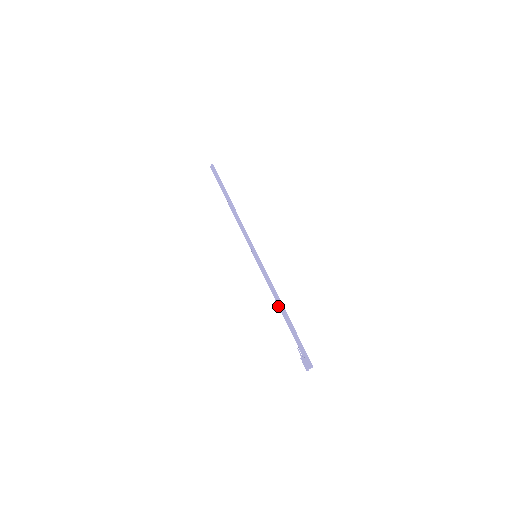
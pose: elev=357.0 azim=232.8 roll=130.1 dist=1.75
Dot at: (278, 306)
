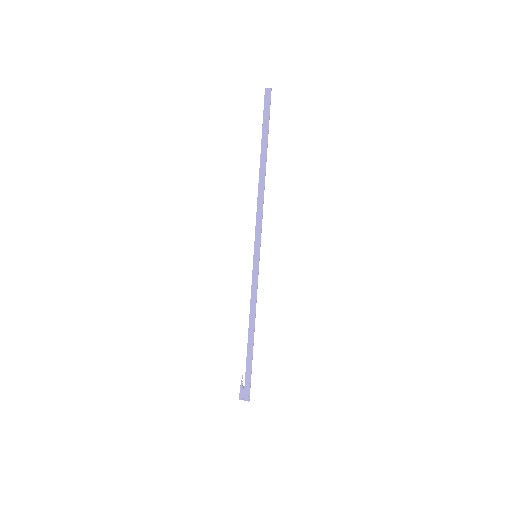
Dot at: (249, 326)
